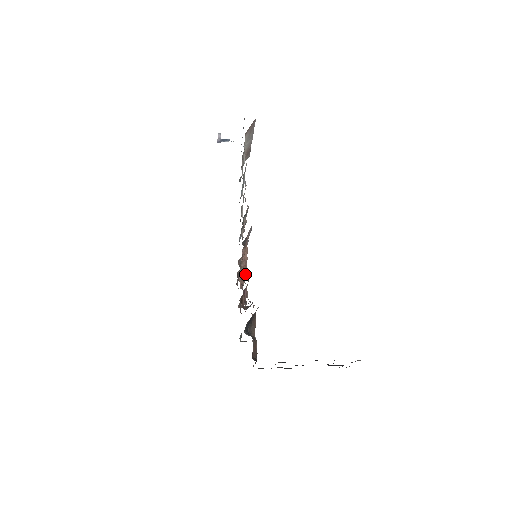
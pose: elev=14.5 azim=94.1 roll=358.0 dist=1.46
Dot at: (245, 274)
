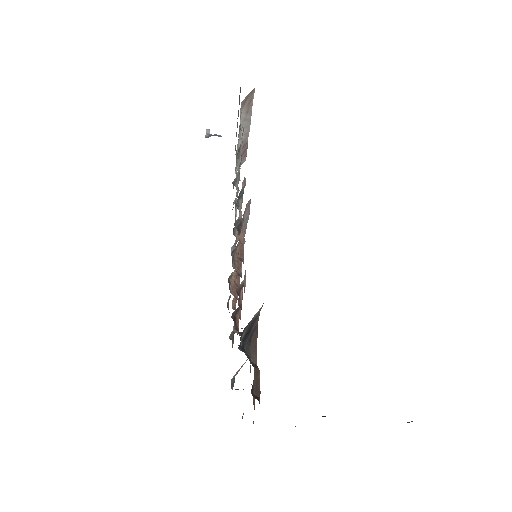
Dot at: (240, 260)
